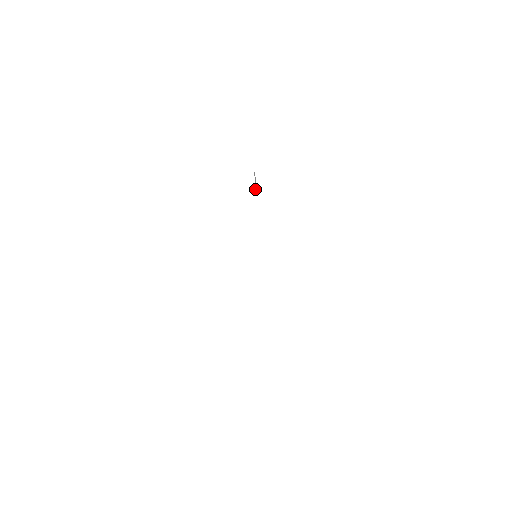
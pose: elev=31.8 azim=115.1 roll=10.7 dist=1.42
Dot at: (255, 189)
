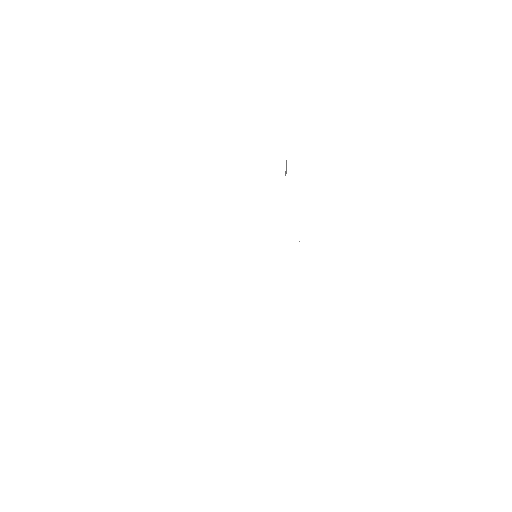
Dot at: occluded
